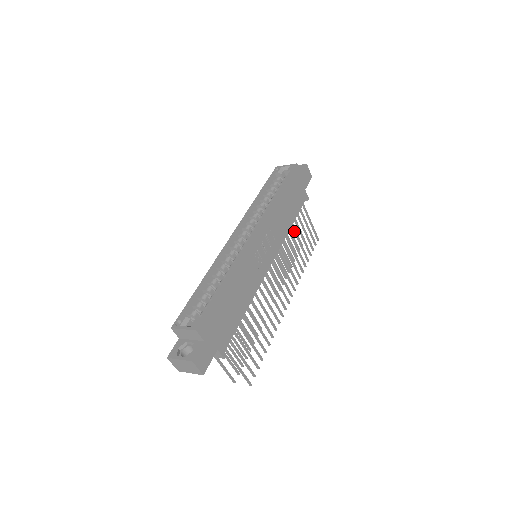
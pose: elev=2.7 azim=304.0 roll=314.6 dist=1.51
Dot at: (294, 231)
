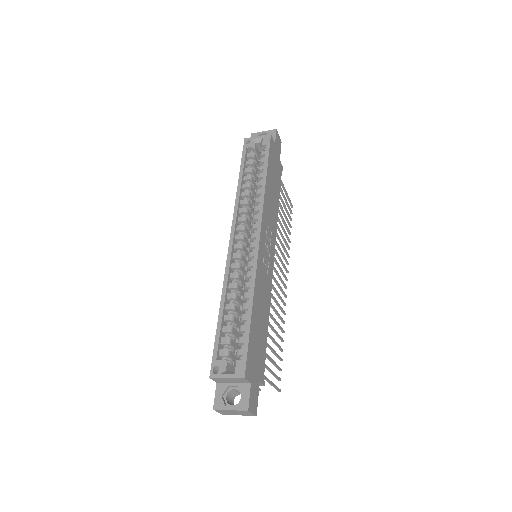
Dot at: (278, 211)
